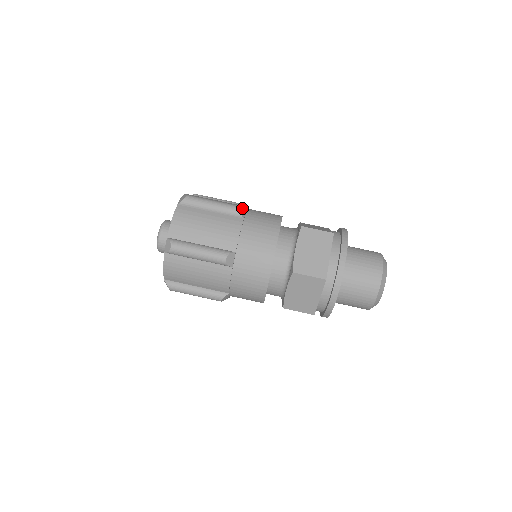
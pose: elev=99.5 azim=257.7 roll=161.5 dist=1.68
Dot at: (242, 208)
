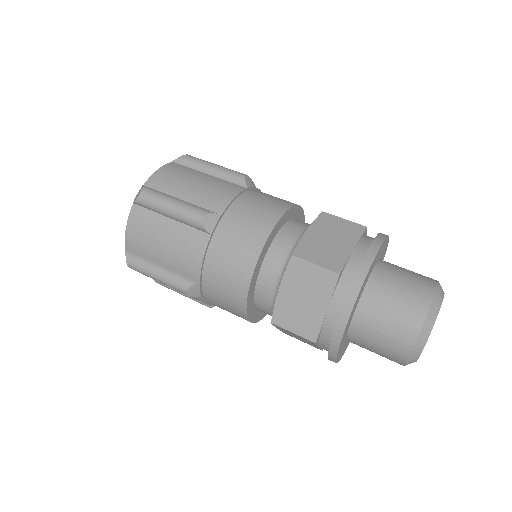
Dot at: (250, 179)
